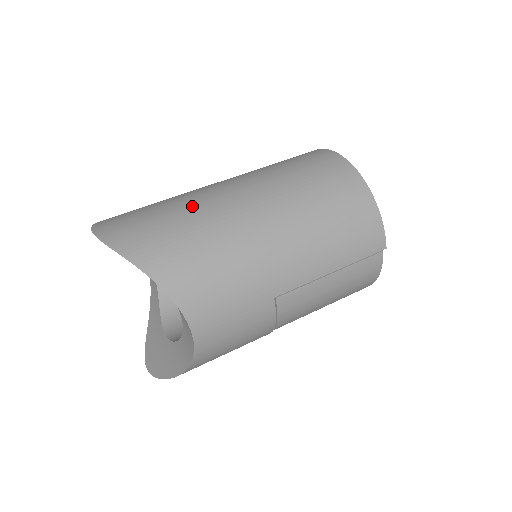
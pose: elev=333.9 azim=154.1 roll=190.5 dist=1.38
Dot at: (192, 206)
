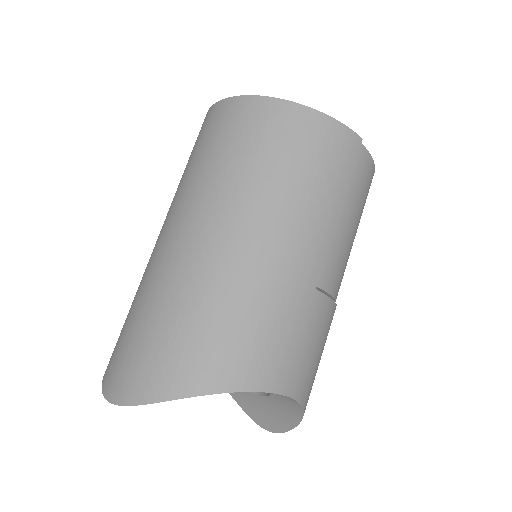
Dot at: (165, 289)
